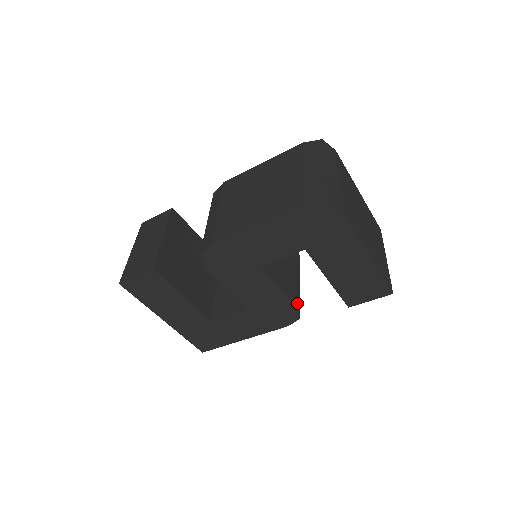
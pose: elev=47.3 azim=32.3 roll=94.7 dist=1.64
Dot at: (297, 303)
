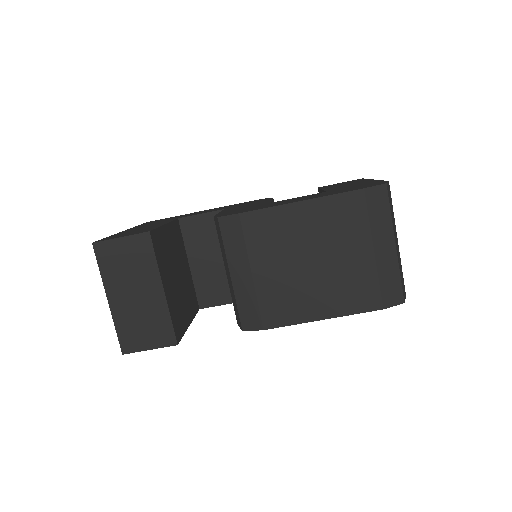
Dot at: occluded
